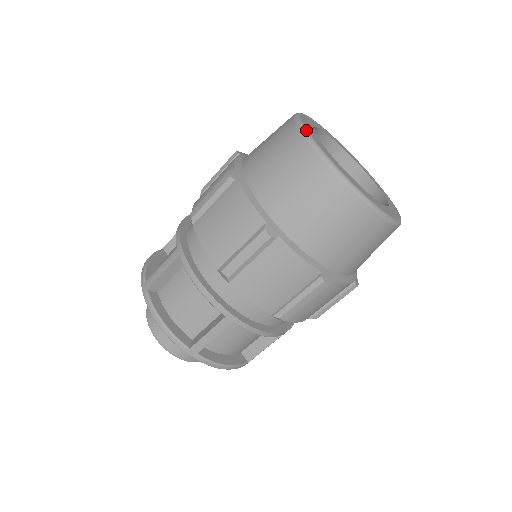
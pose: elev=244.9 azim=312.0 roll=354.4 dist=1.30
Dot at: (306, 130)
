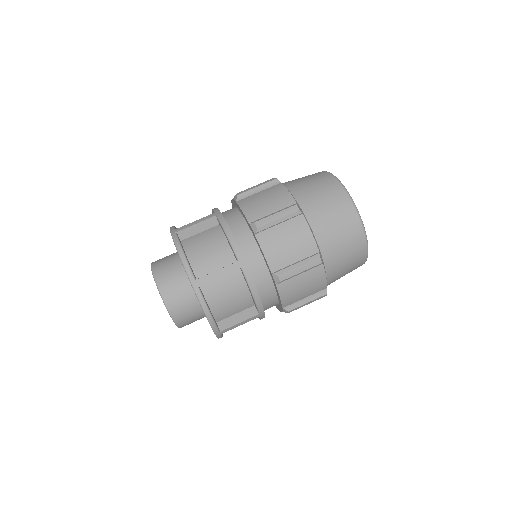
Dot at: occluded
